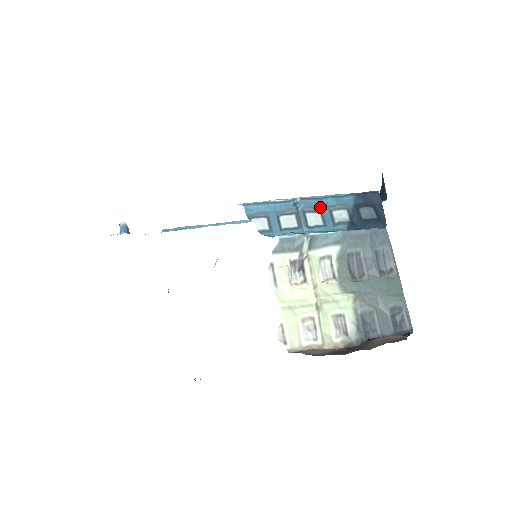
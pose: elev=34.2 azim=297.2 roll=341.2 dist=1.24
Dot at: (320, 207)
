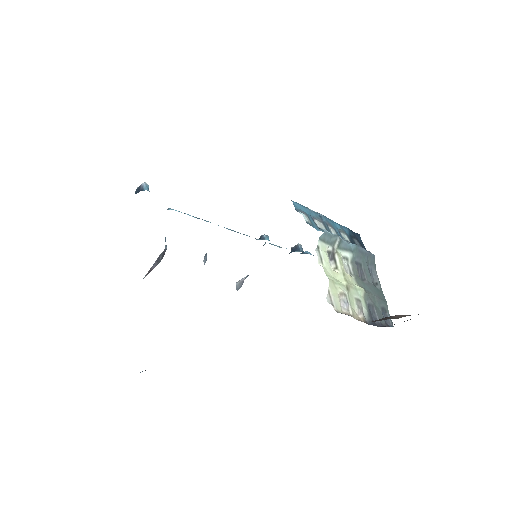
Dot at: (333, 226)
